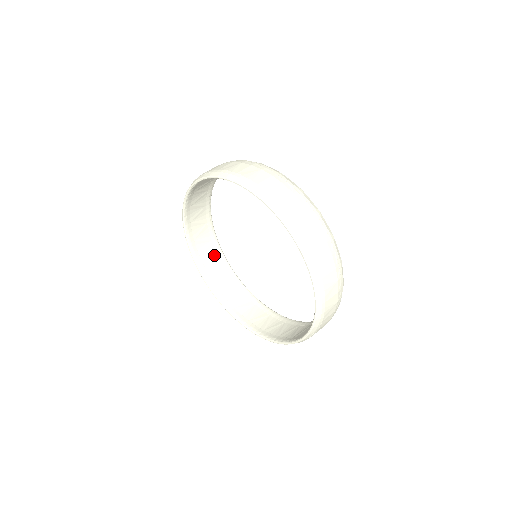
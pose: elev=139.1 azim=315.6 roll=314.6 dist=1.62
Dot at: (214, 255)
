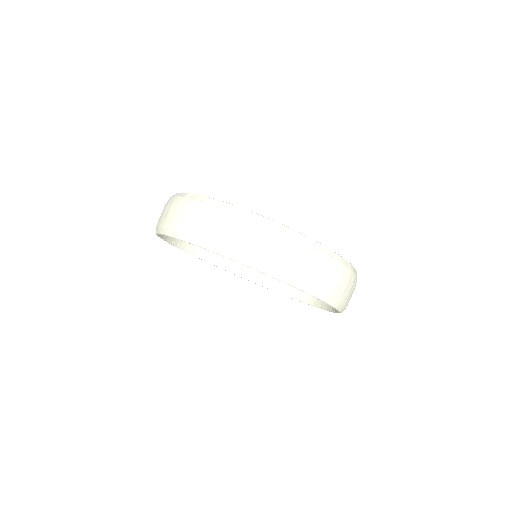
Dot at: occluded
